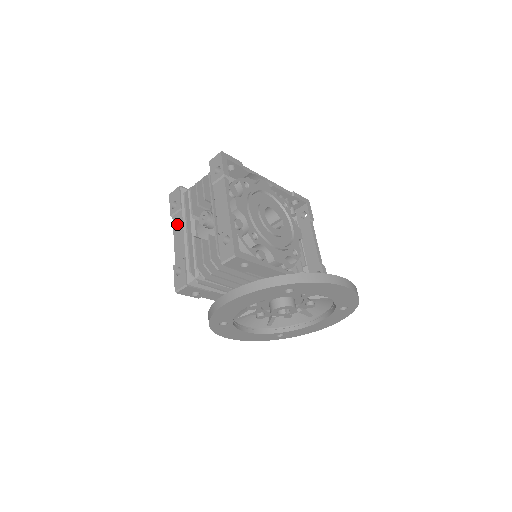
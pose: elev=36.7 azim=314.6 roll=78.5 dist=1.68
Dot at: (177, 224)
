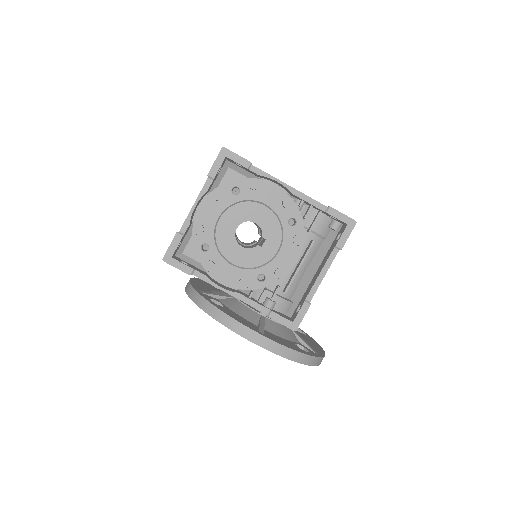
Dot at: occluded
